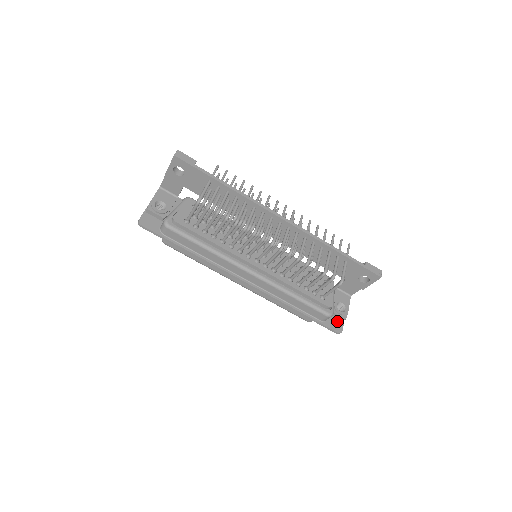
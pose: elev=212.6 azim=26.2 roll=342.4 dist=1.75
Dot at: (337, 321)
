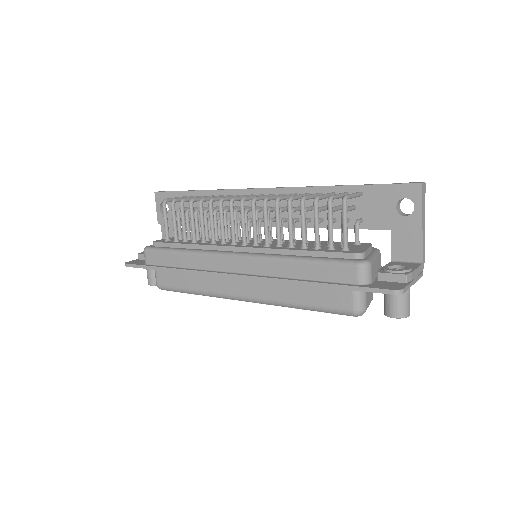
Dot at: (393, 284)
